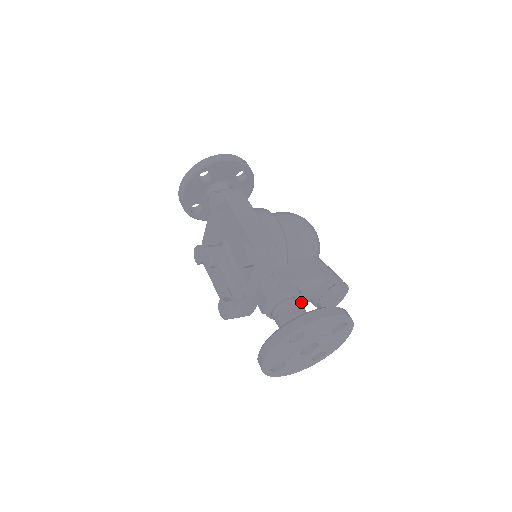
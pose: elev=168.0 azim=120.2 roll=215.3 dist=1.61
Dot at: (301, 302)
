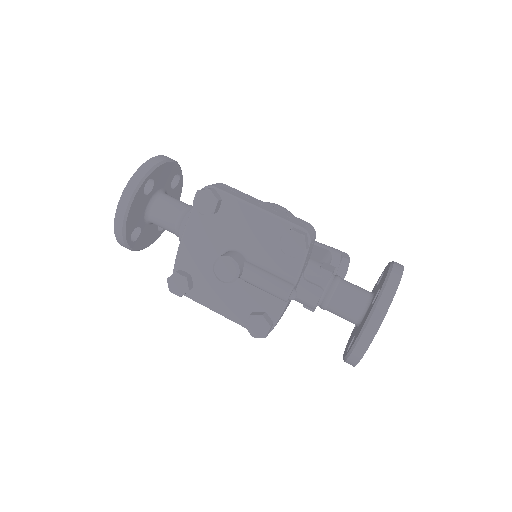
Dot at: occluded
